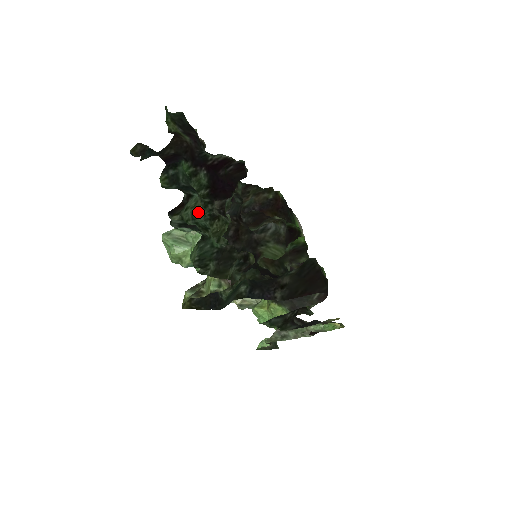
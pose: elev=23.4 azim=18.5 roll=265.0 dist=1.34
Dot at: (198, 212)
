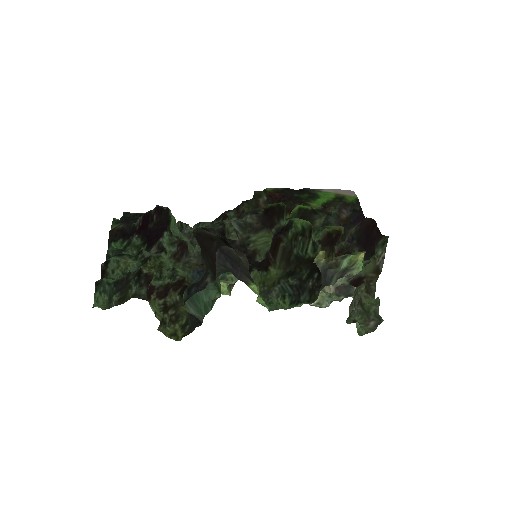
Dot at: (130, 267)
